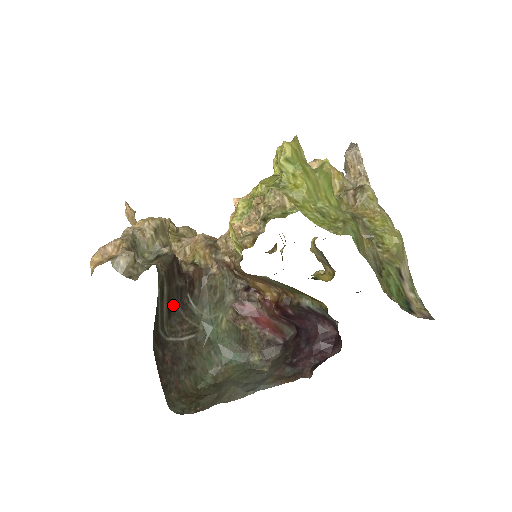
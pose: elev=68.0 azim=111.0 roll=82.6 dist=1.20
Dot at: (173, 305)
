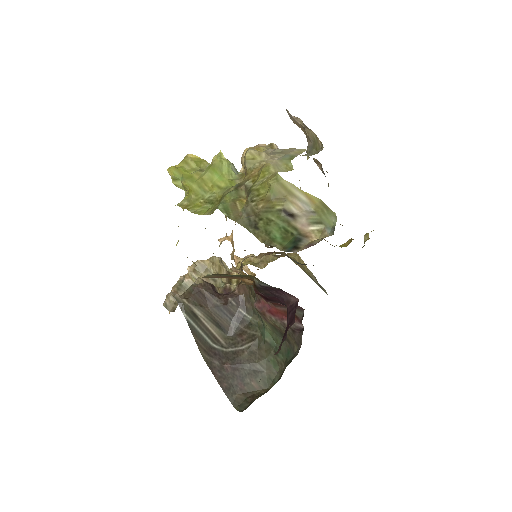
Dot at: (224, 322)
